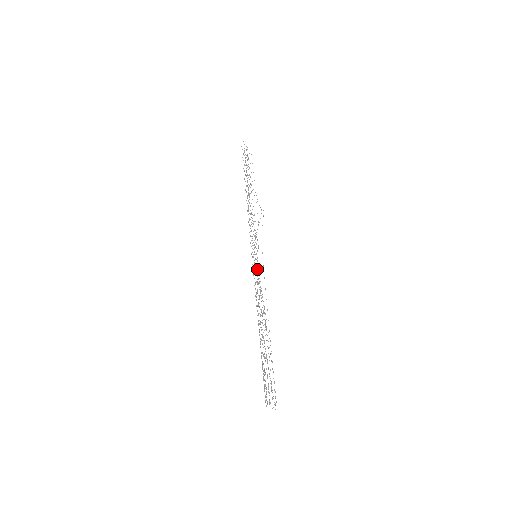
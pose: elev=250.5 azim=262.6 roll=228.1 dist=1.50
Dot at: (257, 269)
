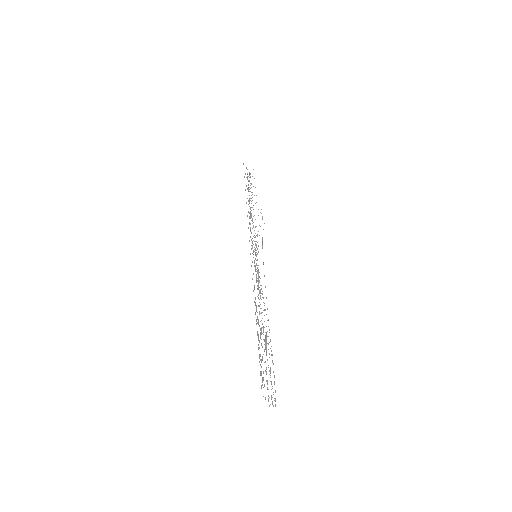
Dot at: occluded
